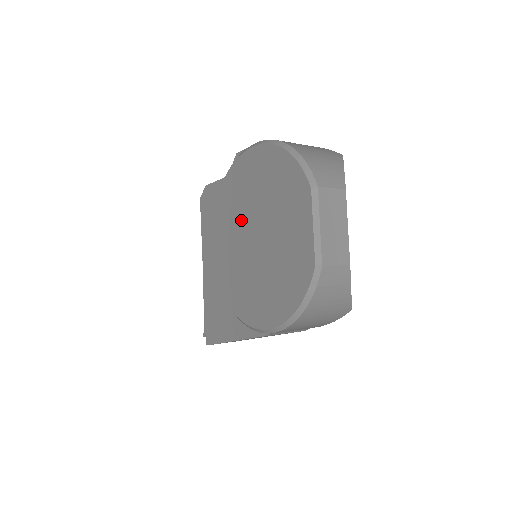
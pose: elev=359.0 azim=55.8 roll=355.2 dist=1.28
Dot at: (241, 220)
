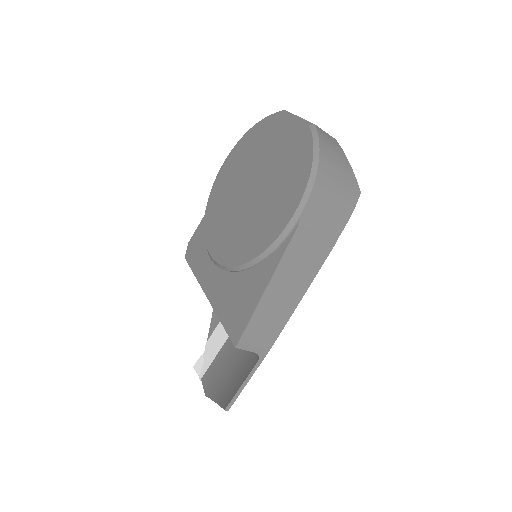
Dot at: (233, 200)
